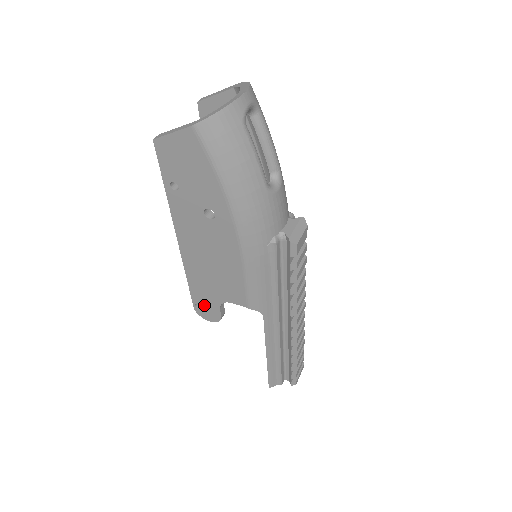
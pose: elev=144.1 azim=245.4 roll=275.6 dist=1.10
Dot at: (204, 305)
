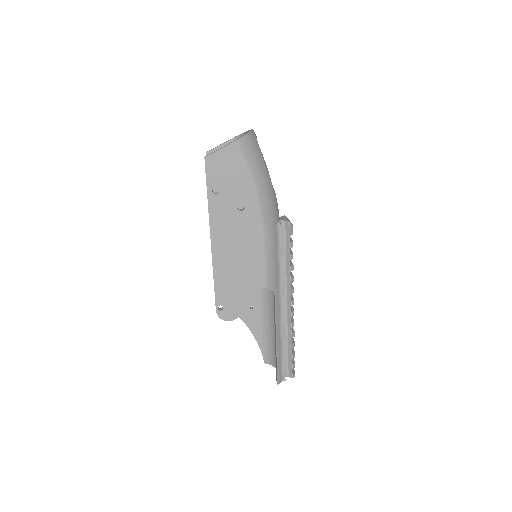
Dot at: (226, 303)
